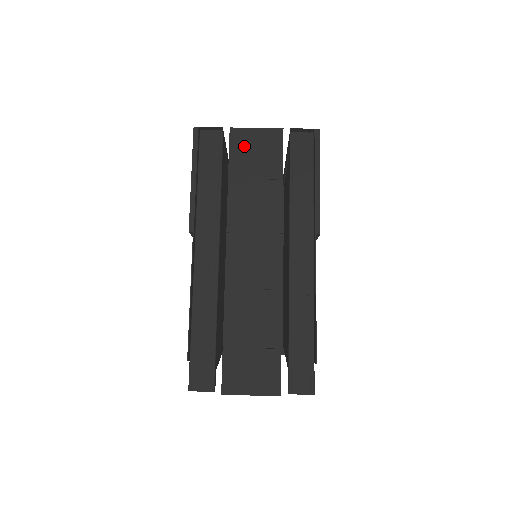
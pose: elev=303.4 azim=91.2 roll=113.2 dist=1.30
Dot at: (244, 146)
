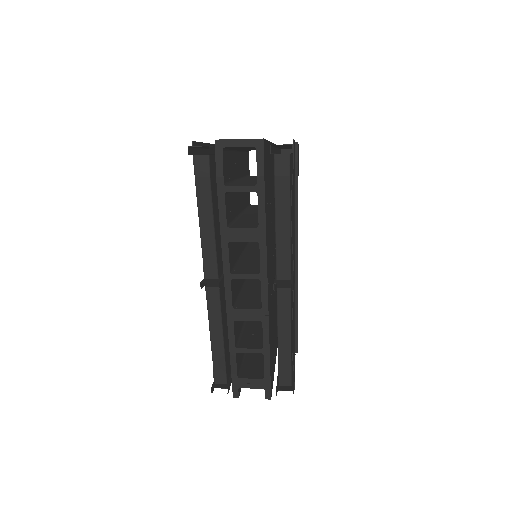
Dot at: occluded
